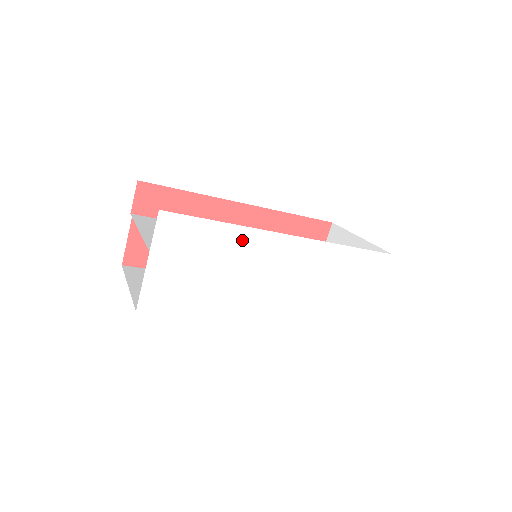
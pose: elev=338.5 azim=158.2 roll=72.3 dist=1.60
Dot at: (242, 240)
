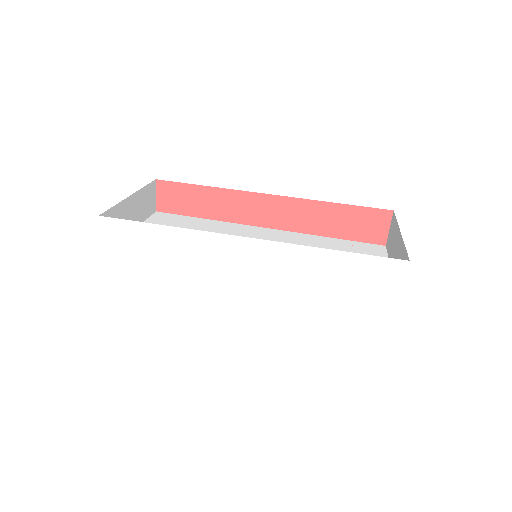
Dot at: (189, 243)
